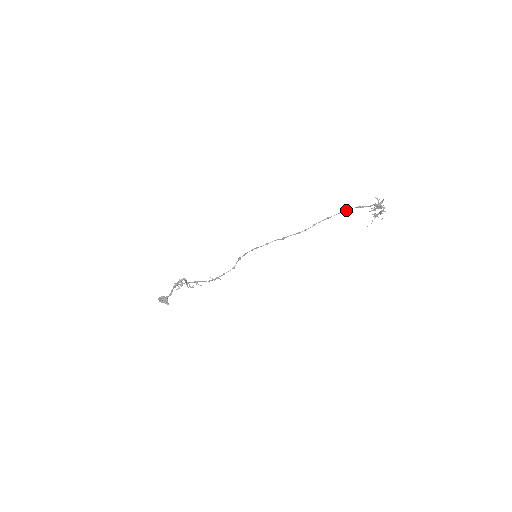
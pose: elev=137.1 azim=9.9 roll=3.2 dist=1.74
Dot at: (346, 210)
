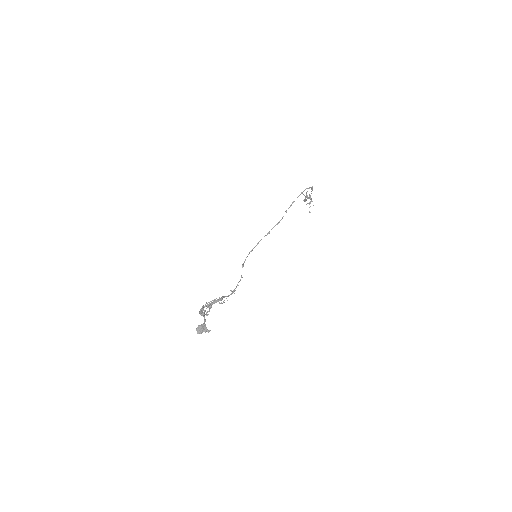
Dot at: (301, 193)
